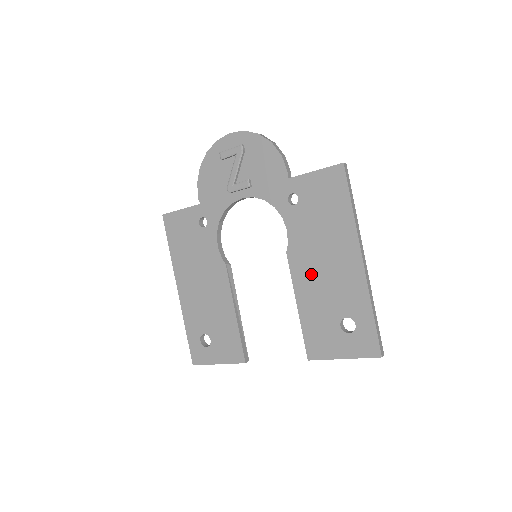
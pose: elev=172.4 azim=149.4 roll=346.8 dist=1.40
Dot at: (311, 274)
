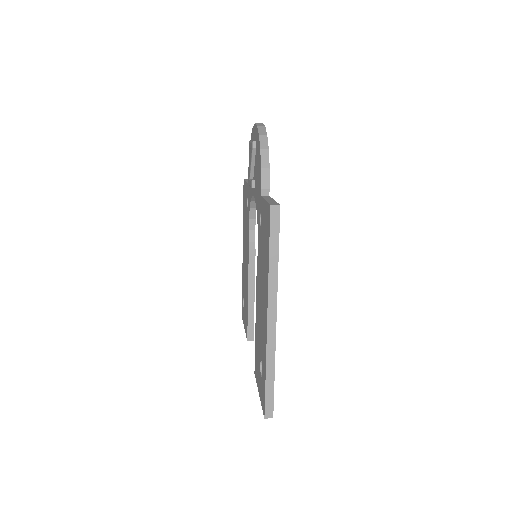
Dot at: (259, 301)
